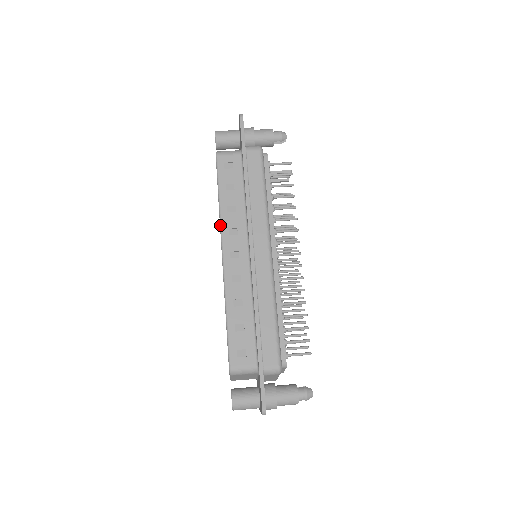
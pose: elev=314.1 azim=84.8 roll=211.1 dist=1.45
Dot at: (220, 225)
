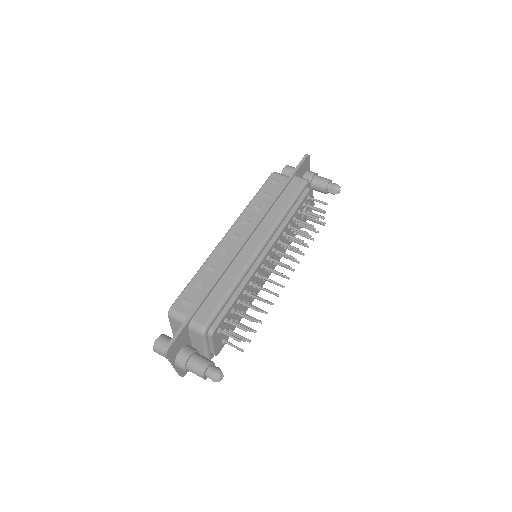
Dot at: (240, 215)
